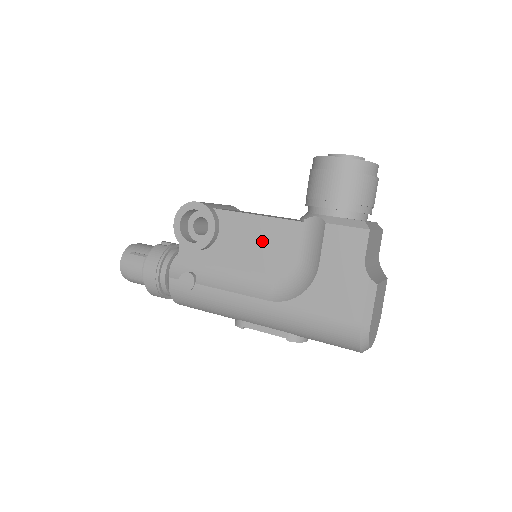
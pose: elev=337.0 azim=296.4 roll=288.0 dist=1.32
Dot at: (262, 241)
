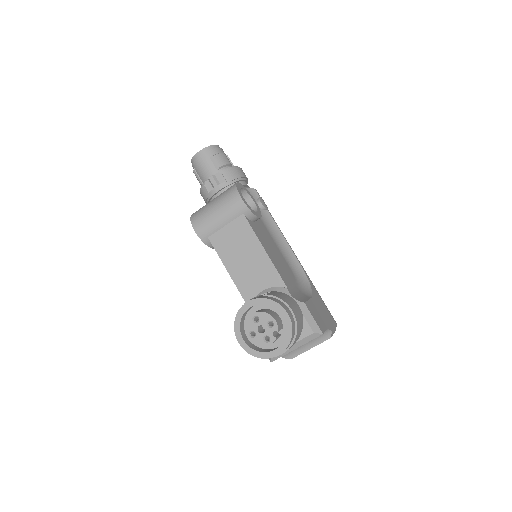
Dot at: occluded
